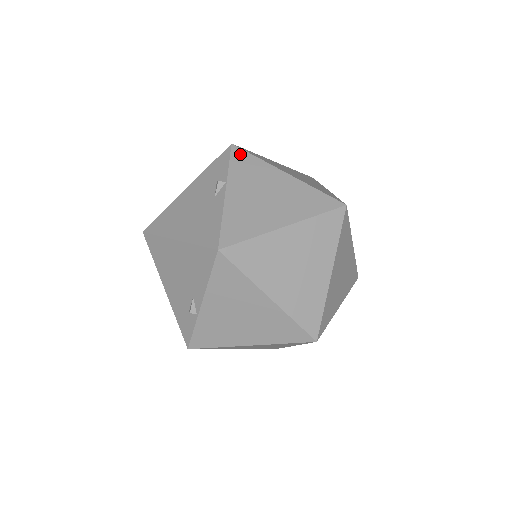
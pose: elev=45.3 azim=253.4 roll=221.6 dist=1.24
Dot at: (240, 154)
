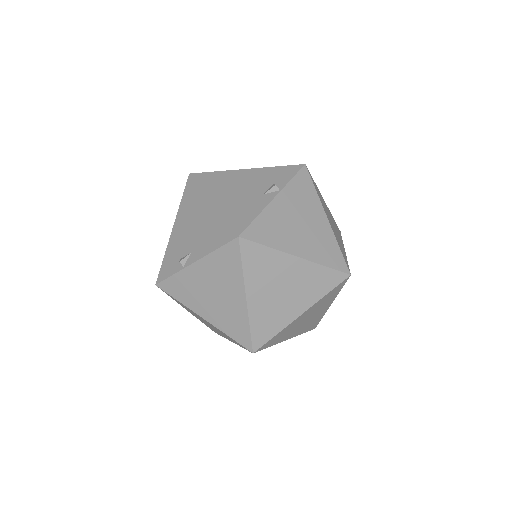
Dot at: (305, 177)
